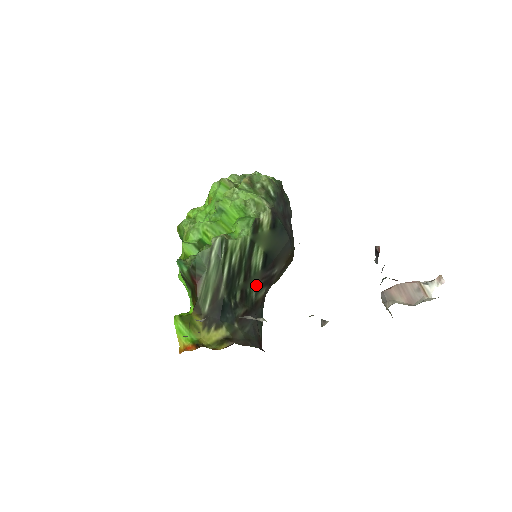
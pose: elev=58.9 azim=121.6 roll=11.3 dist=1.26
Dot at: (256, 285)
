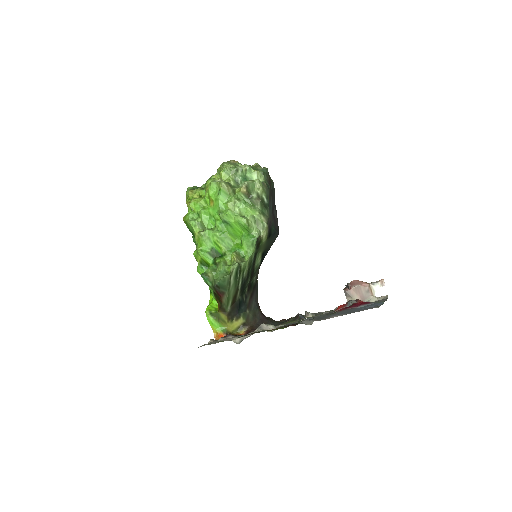
Dot at: (256, 274)
